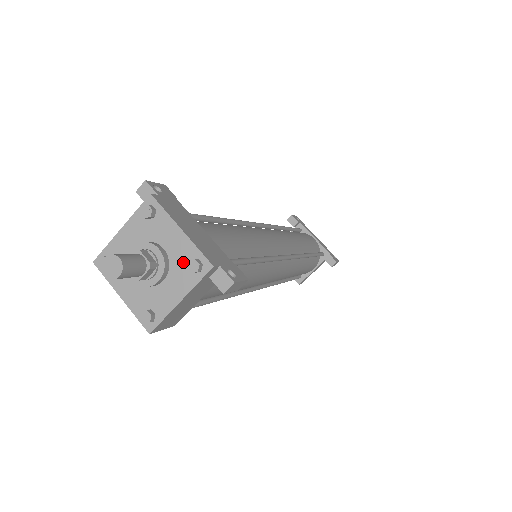
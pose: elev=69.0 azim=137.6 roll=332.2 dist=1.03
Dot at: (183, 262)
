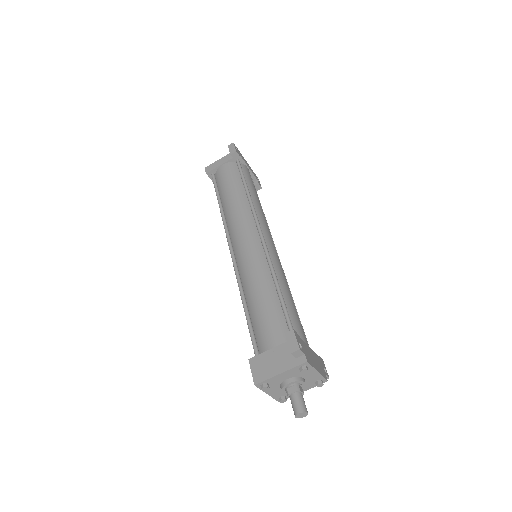
Dot at: (312, 381)
